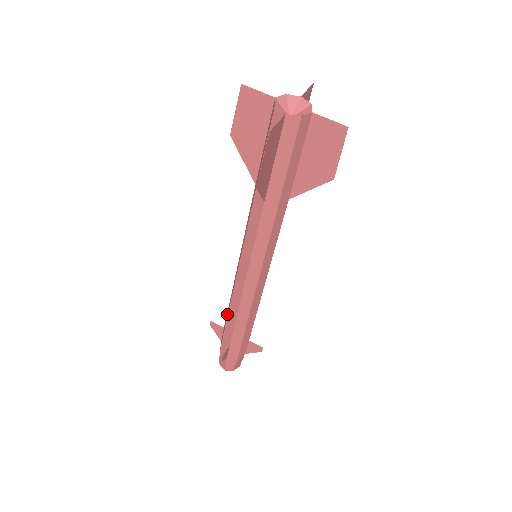
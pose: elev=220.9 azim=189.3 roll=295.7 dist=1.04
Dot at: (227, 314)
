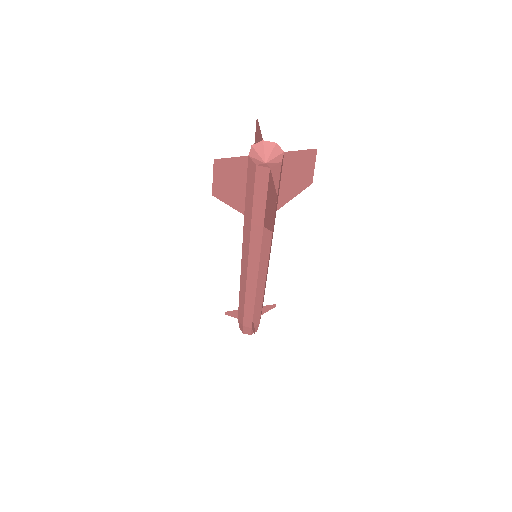
Dot at: occluded
